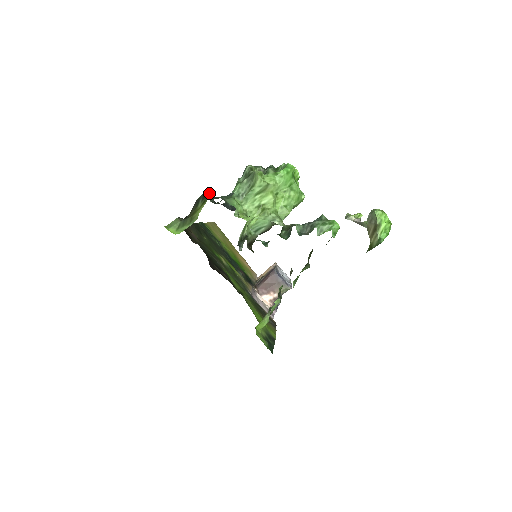
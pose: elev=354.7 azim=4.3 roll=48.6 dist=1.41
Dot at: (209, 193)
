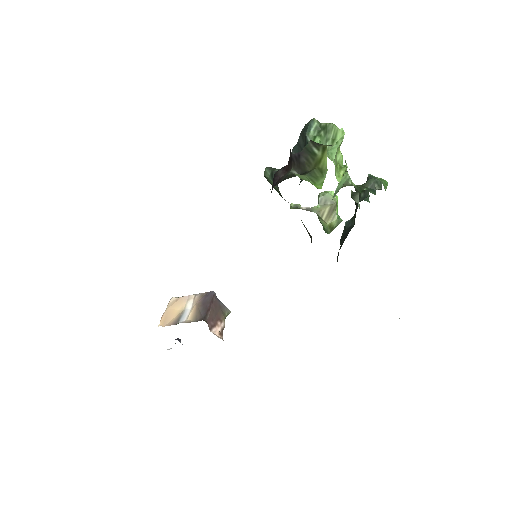
Dot at: occluded
